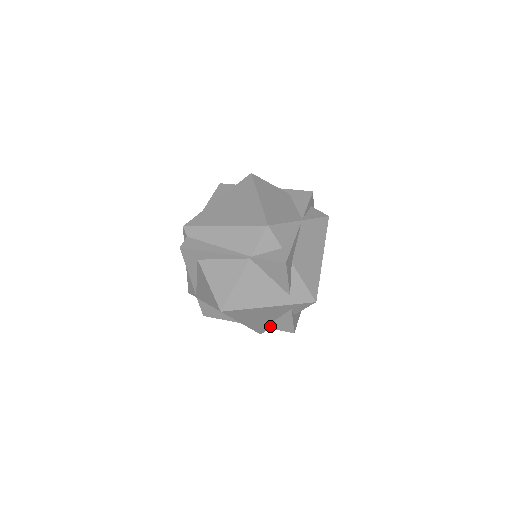
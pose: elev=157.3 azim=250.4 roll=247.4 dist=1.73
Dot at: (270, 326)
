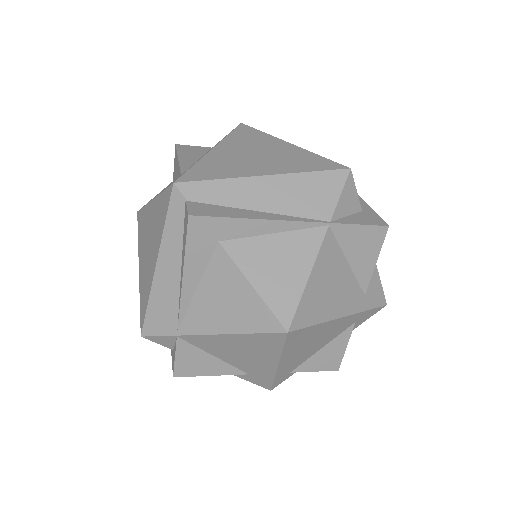
Dot at: (302, 367)
